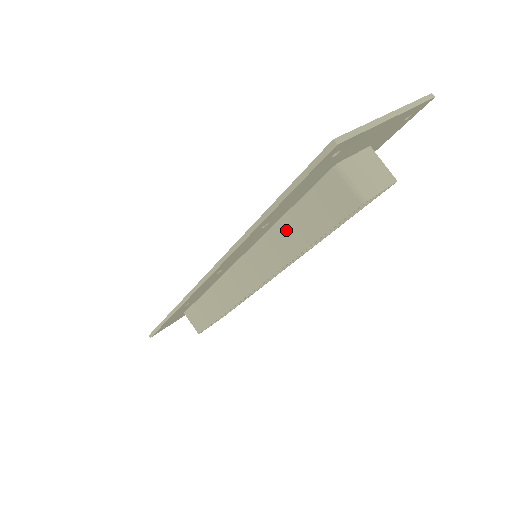
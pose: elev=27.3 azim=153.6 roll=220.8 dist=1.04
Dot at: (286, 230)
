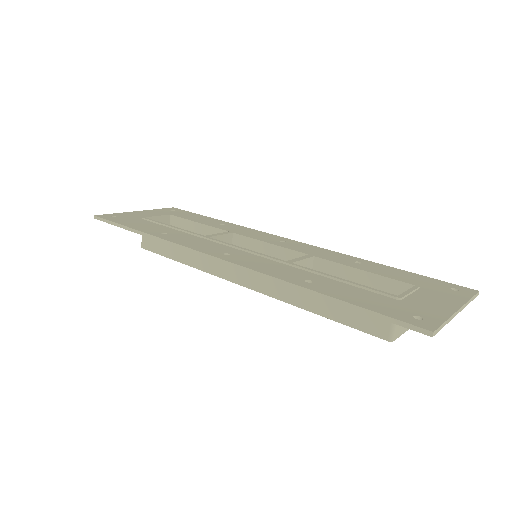
Dot at: occluded
